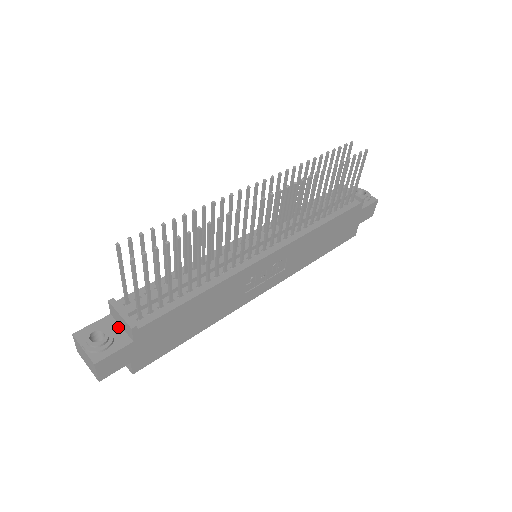
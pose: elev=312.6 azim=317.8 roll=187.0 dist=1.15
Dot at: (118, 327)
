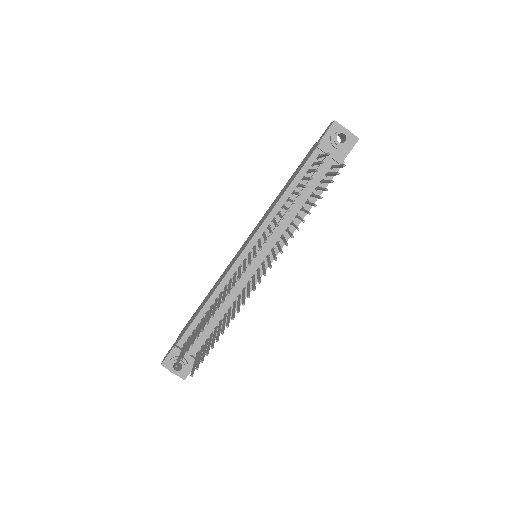
Dot at: occluded
